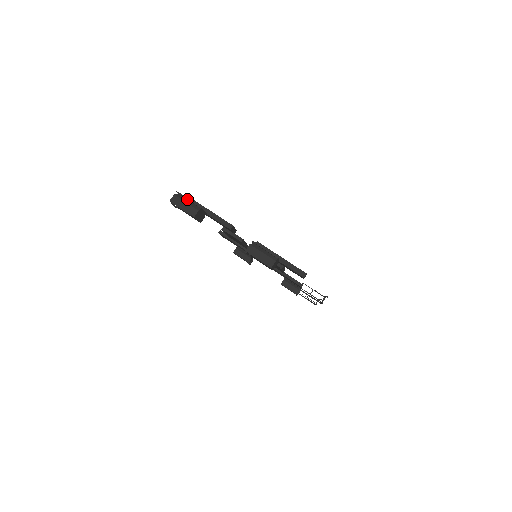
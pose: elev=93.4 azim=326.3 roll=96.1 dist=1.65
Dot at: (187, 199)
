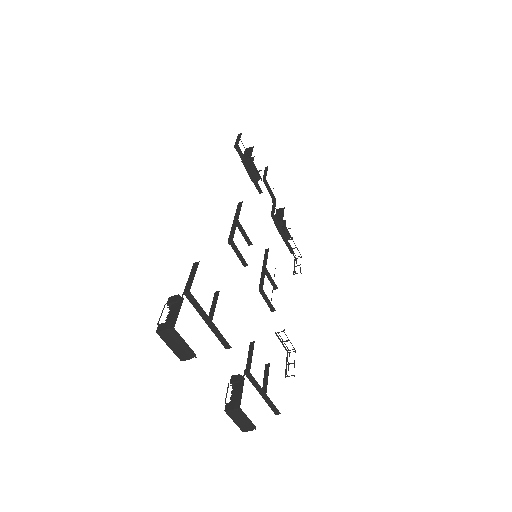
Dot at: (183, 341)
